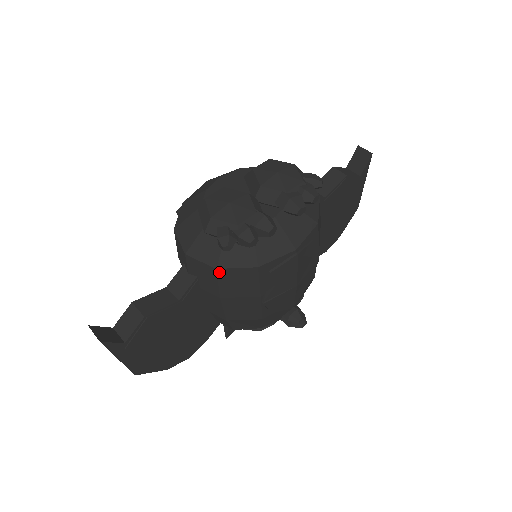
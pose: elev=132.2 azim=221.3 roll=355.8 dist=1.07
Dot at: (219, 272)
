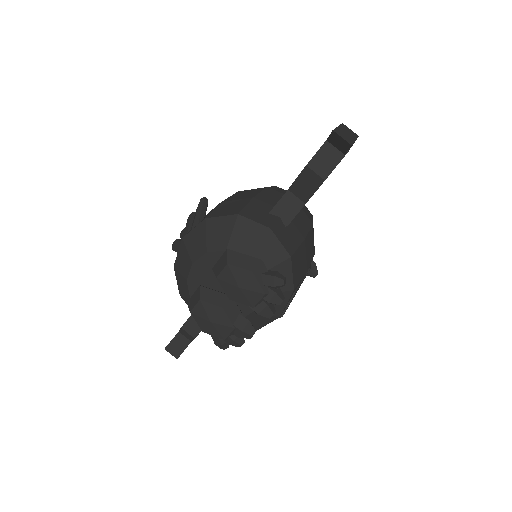
Dot at: occluded
